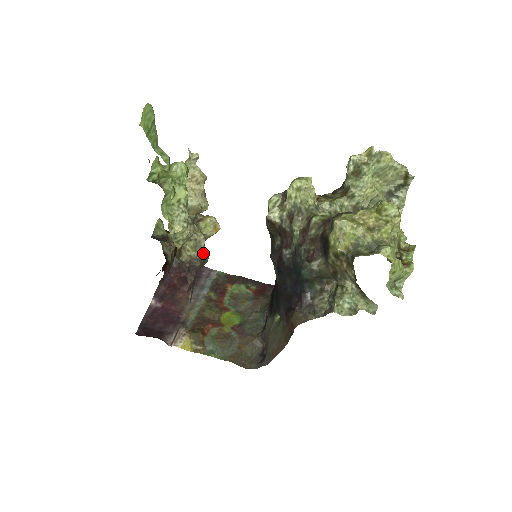
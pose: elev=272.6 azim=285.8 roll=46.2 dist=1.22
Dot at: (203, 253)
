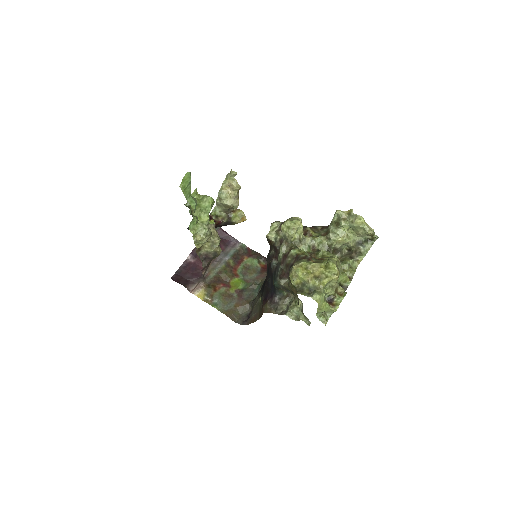
Dot at: (216, 251)
